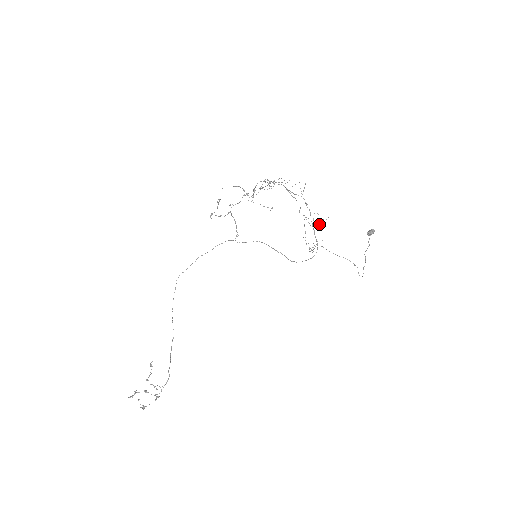
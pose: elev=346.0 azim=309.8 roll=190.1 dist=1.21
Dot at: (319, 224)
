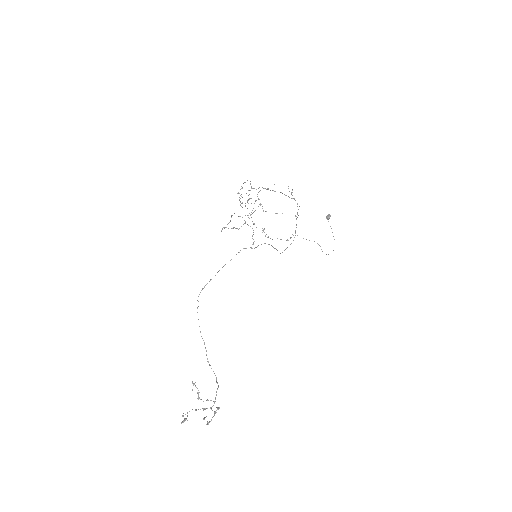
Dot at: occluded
